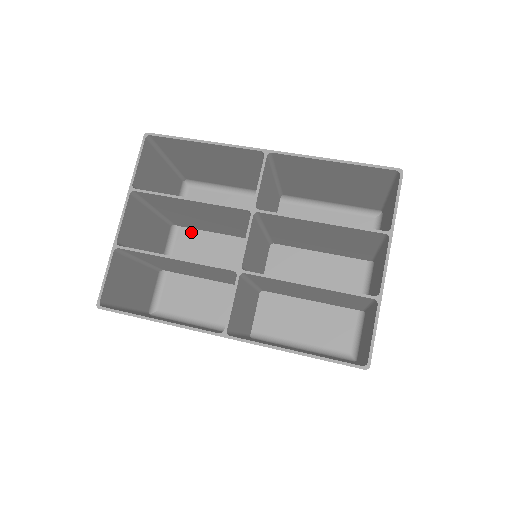
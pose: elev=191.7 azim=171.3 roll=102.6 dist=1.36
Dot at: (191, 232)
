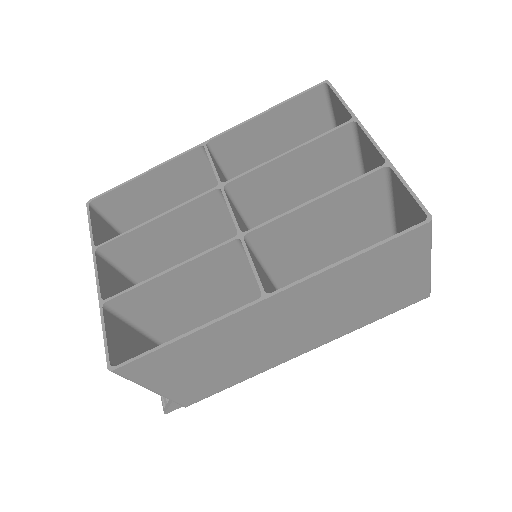
Dot at: occluded
